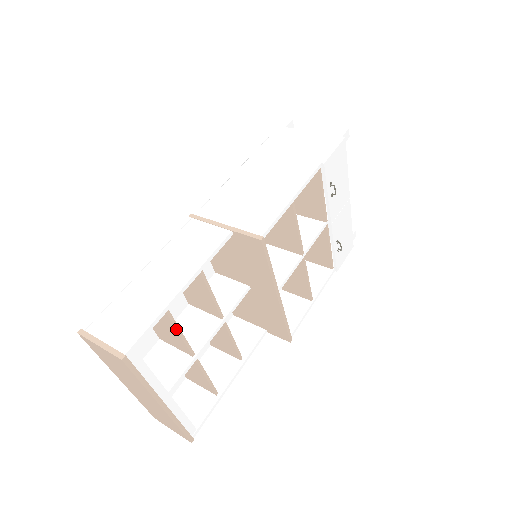
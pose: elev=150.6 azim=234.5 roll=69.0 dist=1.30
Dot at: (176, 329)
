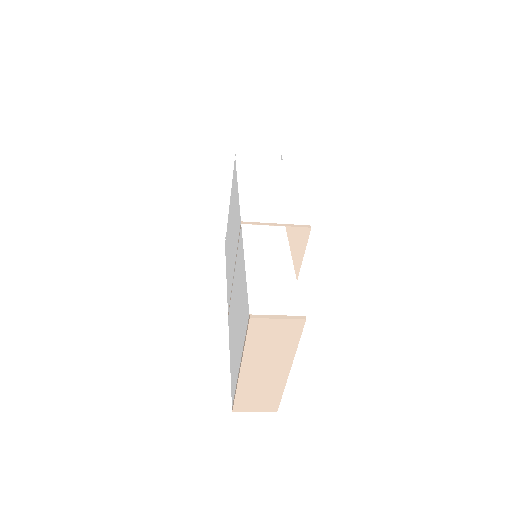
Dot at: occluded
